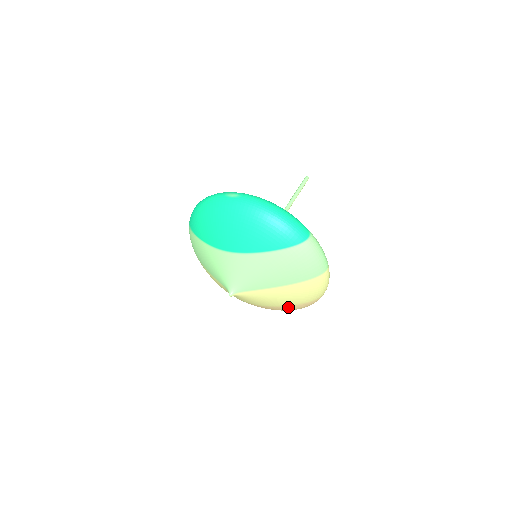
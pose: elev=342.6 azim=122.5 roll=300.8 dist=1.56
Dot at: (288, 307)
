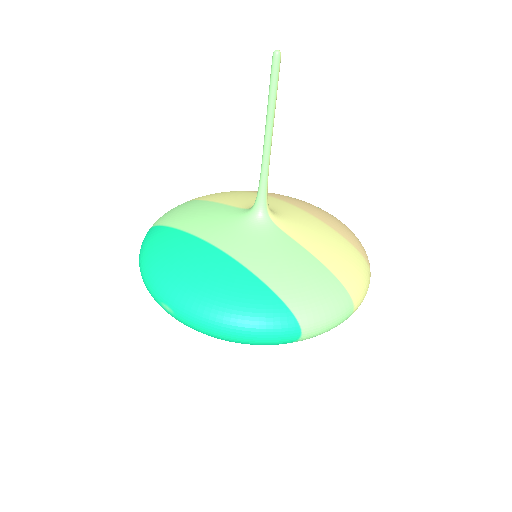
Dot at: occluded
